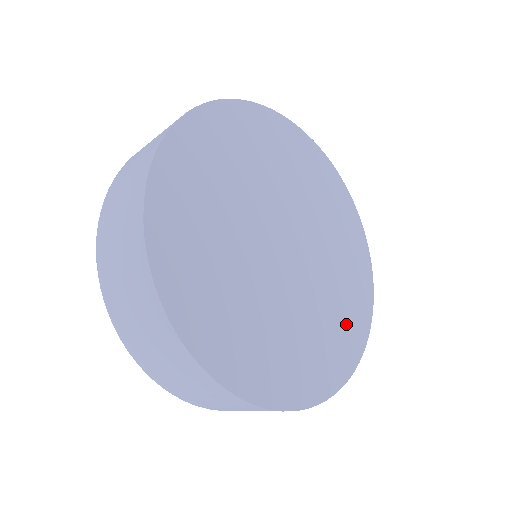
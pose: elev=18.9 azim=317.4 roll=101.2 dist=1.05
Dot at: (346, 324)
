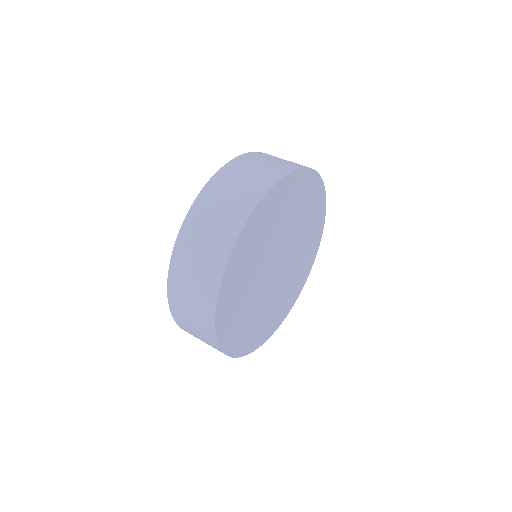
Dot at: (310, 250)
